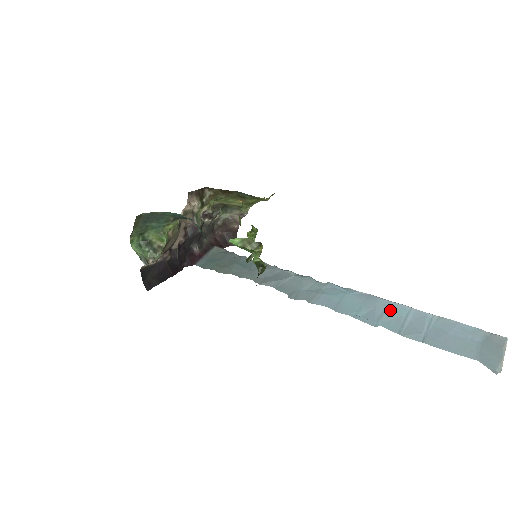
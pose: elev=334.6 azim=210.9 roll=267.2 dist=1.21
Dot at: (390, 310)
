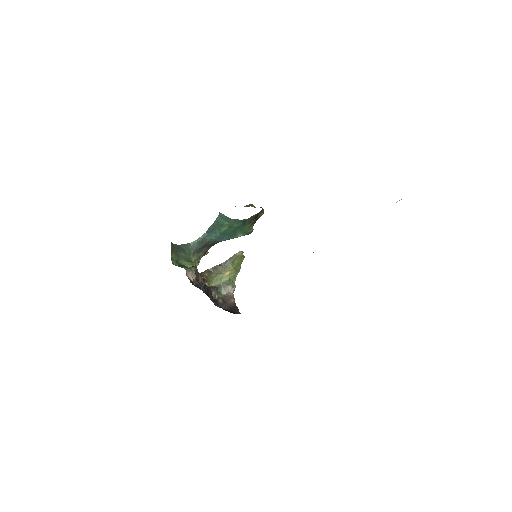
Dot at: occluded
